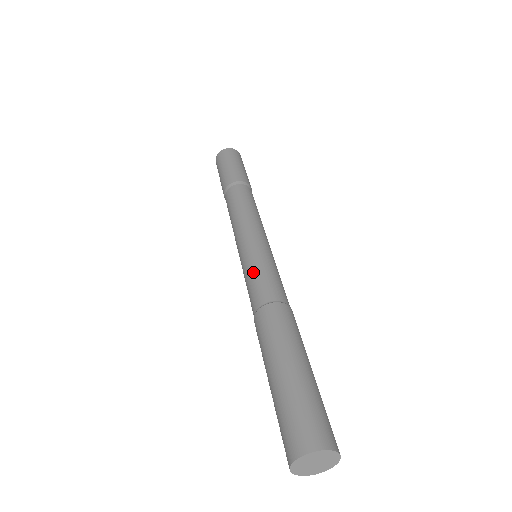
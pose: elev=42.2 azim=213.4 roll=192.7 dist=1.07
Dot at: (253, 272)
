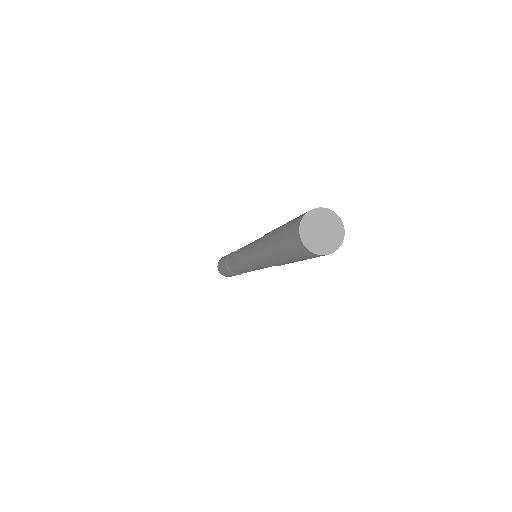
Dot at: occluded
